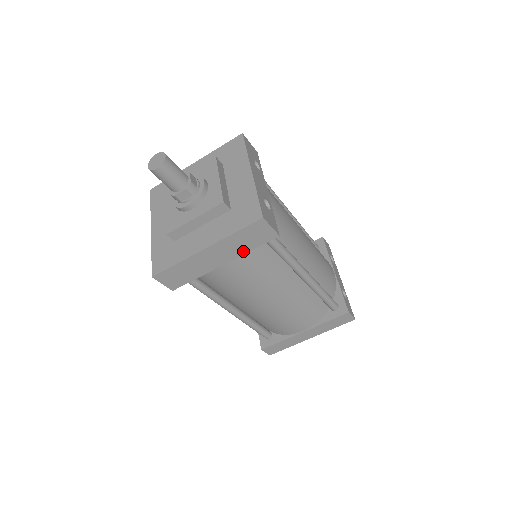
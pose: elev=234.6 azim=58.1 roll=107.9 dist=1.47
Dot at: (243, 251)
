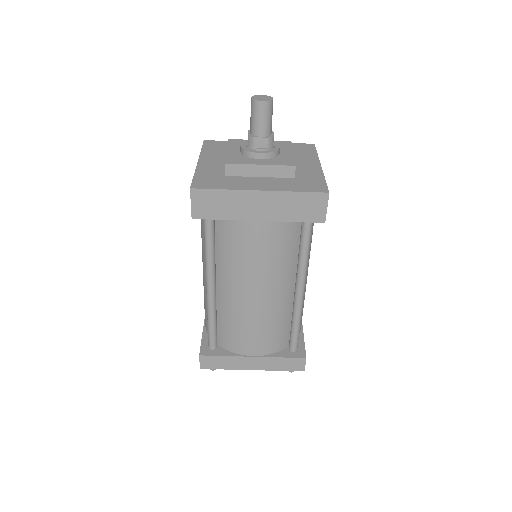
Dot at: (286, 217)
